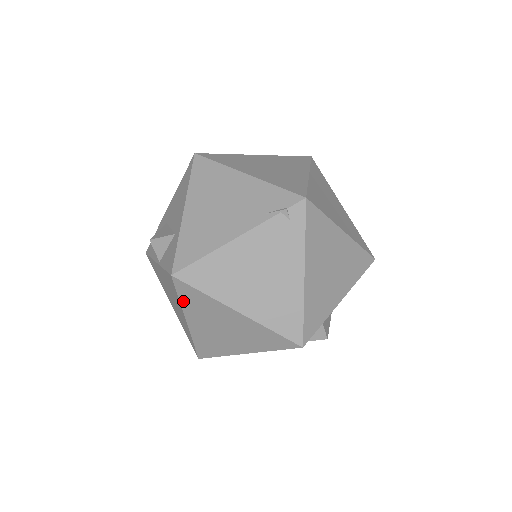
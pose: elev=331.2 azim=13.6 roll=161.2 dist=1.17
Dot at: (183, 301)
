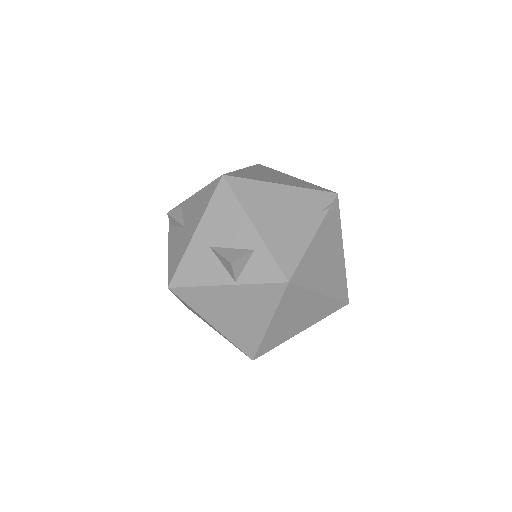
Dot at: (281, 304)
